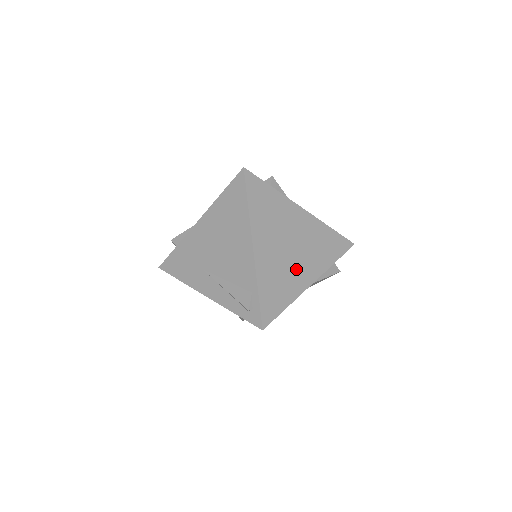
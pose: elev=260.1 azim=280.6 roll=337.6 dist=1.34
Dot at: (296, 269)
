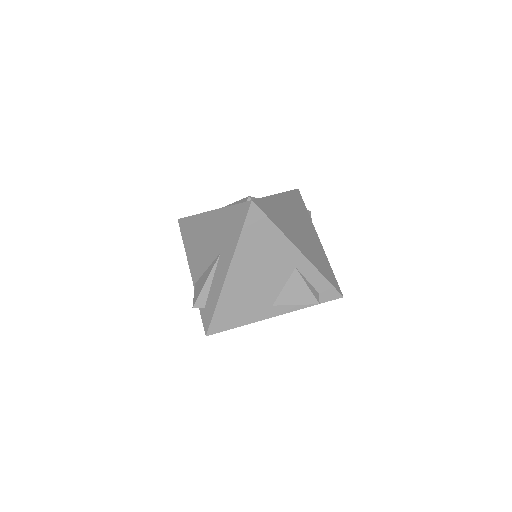
Dot at: (295, 234)
